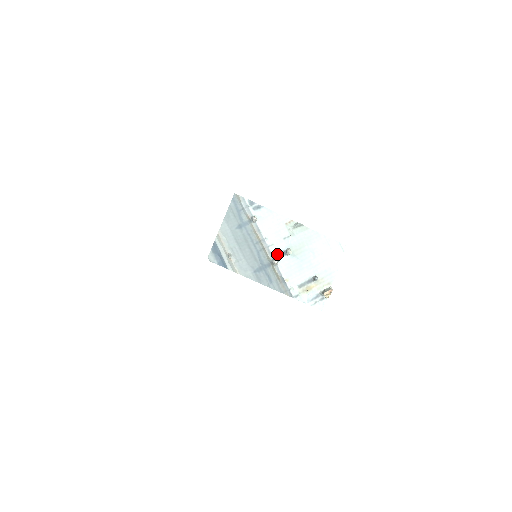
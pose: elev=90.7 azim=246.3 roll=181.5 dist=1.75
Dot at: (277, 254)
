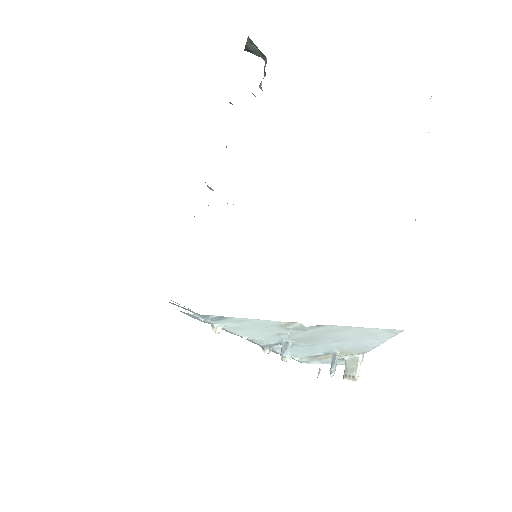
Dot at: (269, 344)
